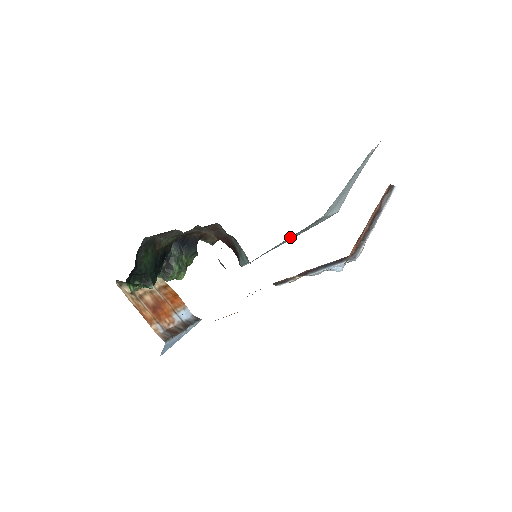
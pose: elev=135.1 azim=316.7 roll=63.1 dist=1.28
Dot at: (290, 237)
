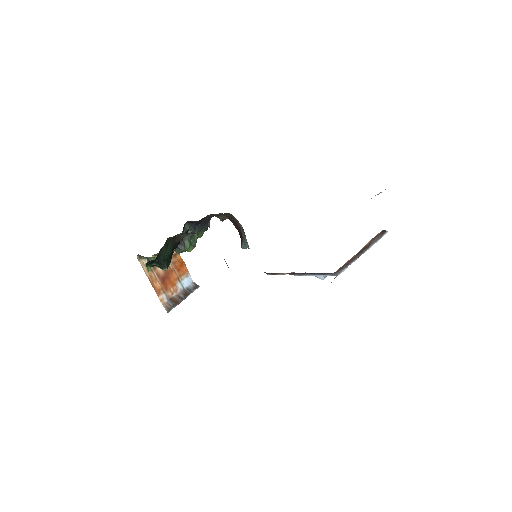
Dot at: occluded
